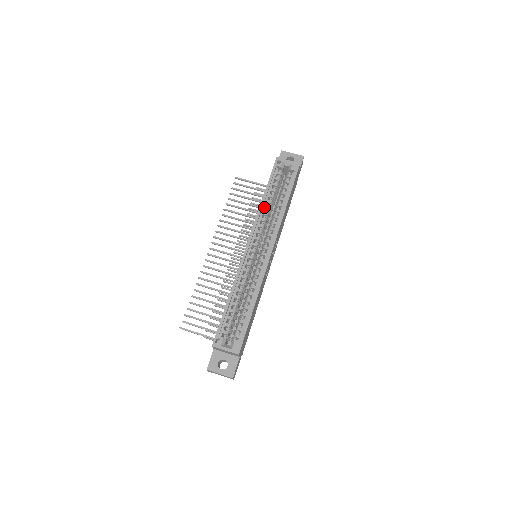
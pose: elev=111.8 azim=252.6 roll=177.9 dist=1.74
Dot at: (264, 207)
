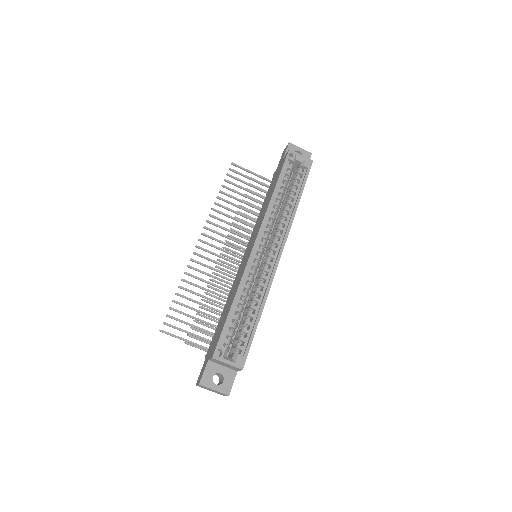
Dot at: (274, 203)
